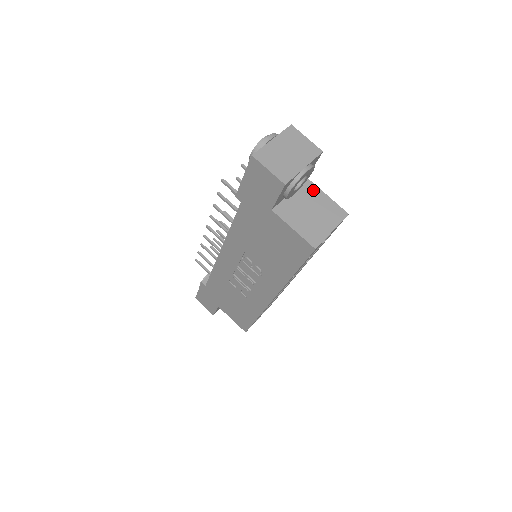
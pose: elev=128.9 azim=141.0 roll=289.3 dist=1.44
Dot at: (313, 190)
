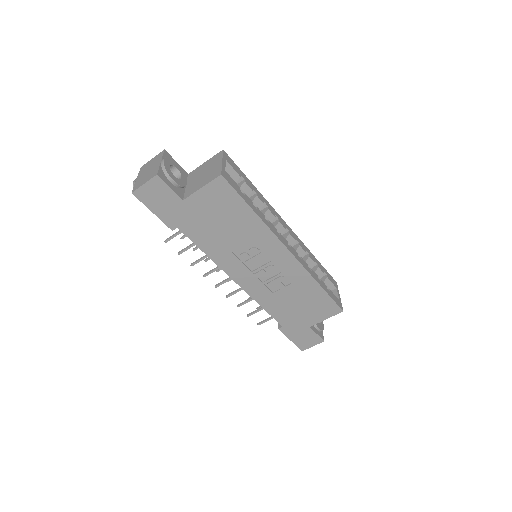
Dot at: (196, 171)
